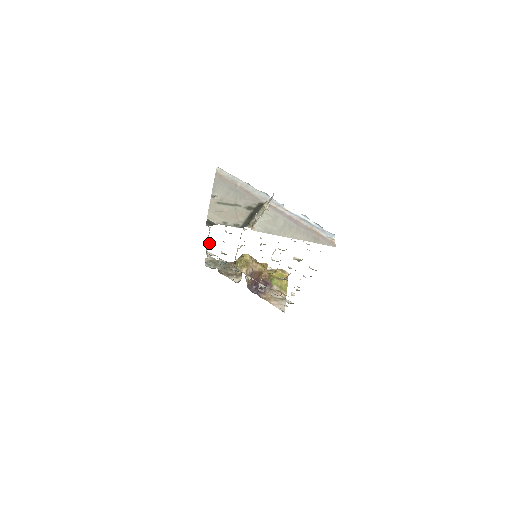
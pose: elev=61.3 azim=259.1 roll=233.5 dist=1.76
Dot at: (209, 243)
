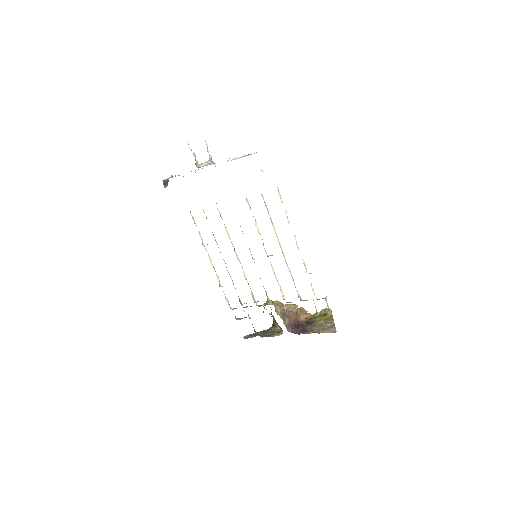
Dot at: (222, 286)
